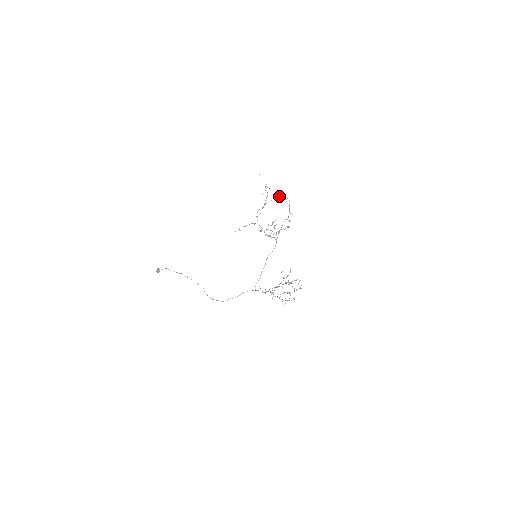
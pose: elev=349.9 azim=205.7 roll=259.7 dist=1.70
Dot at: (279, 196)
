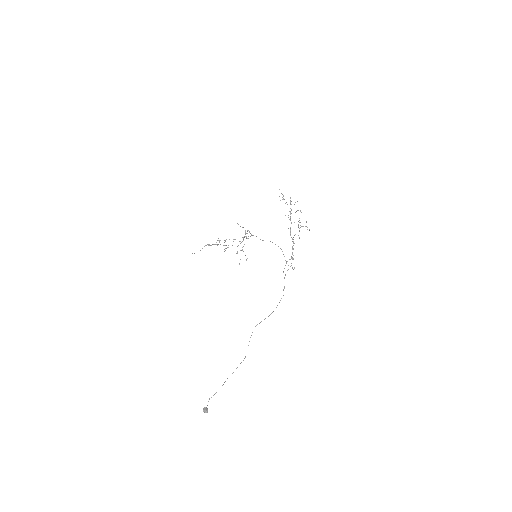
Dot at: occluded
